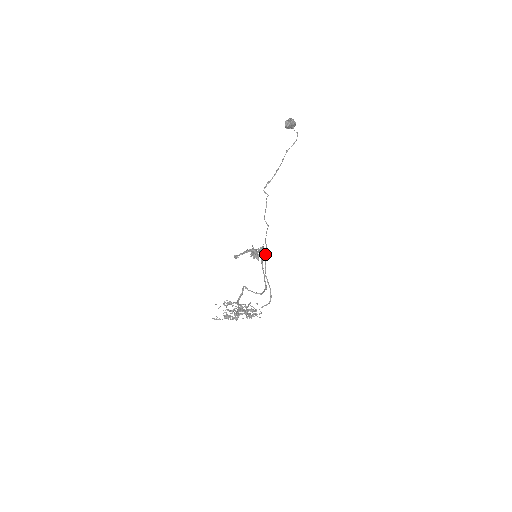
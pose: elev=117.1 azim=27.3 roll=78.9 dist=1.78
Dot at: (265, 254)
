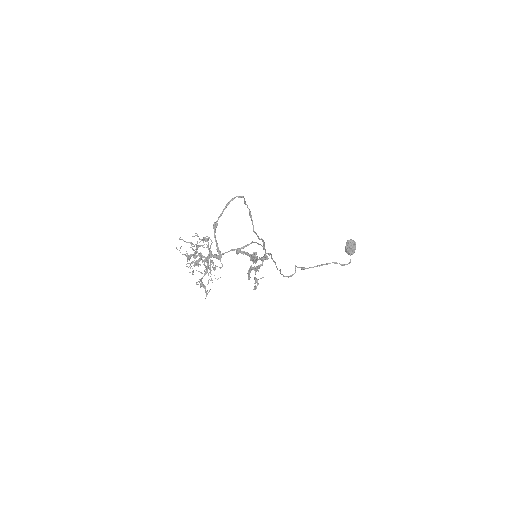
Dot at: occluded
